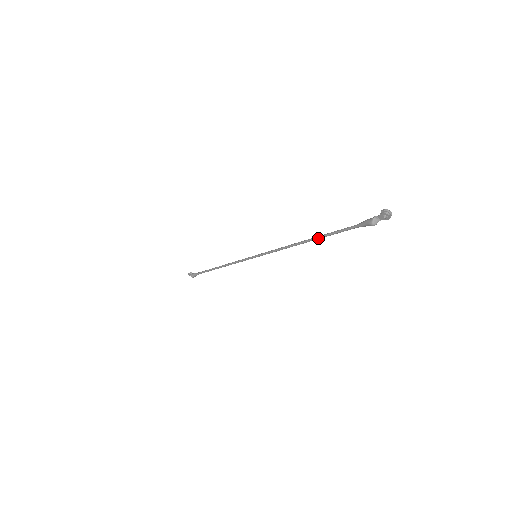
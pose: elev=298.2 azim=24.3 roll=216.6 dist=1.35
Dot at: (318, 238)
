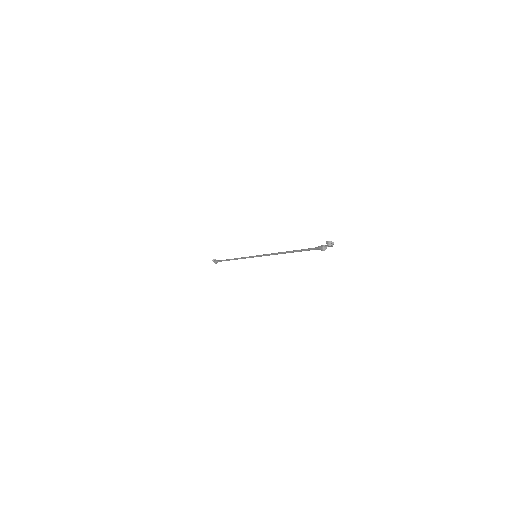
Dot at: (293, 252)
